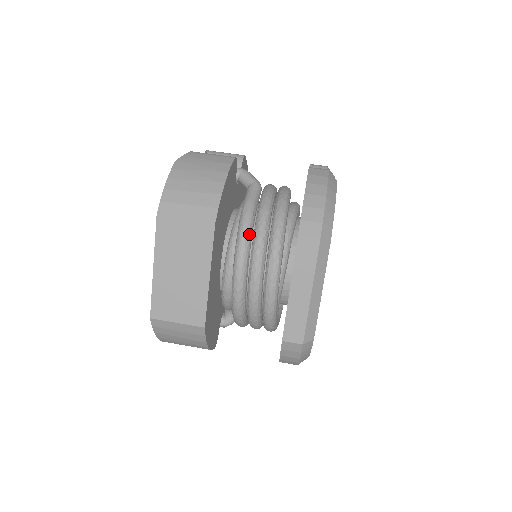
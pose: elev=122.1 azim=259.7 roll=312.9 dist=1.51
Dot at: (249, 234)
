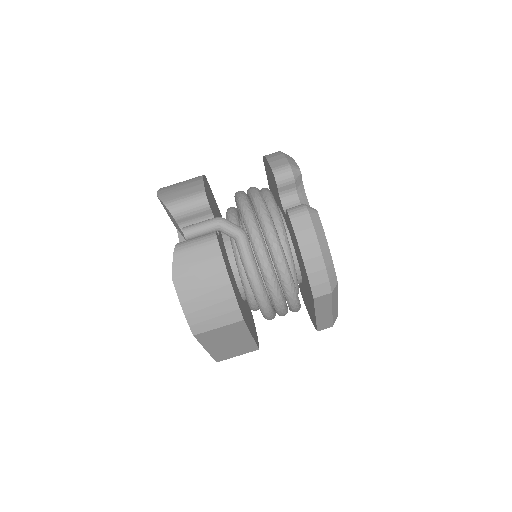
Dot at: (264, 291)
